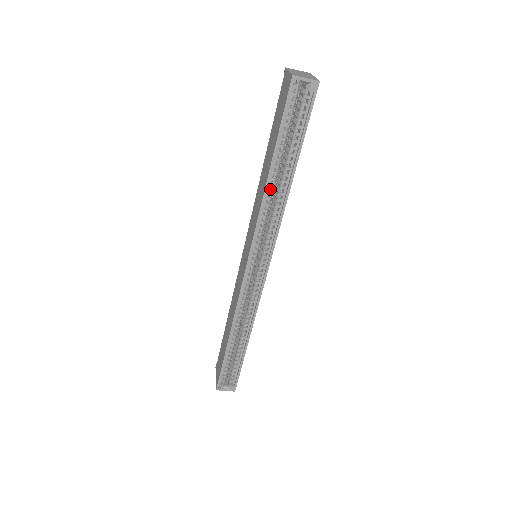
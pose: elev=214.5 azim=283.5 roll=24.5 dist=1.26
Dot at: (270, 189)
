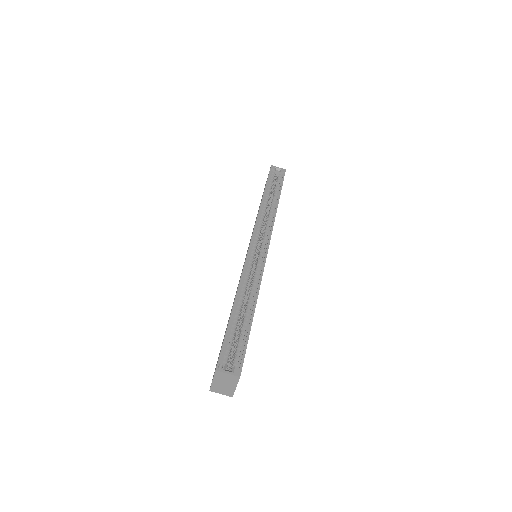
Dot at: (264, 207)
